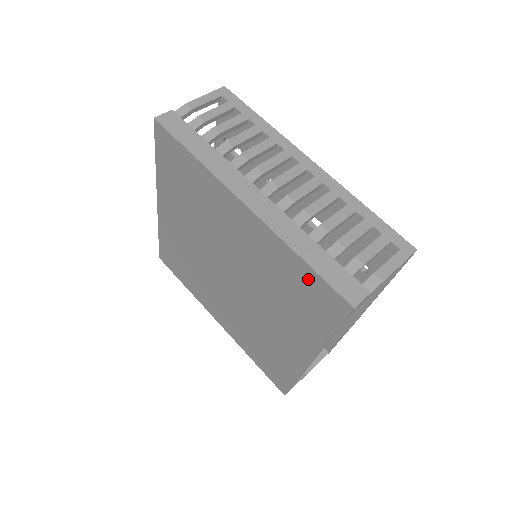
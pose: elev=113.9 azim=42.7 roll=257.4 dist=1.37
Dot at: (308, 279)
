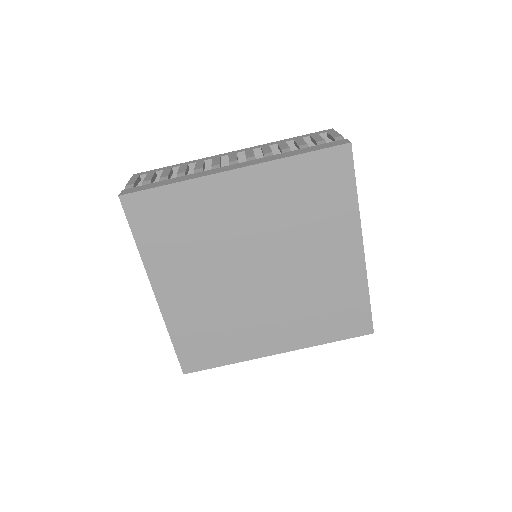
Dot at: (312, 166)
